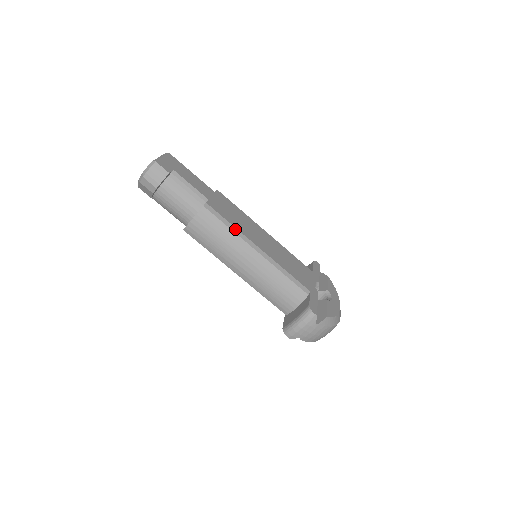
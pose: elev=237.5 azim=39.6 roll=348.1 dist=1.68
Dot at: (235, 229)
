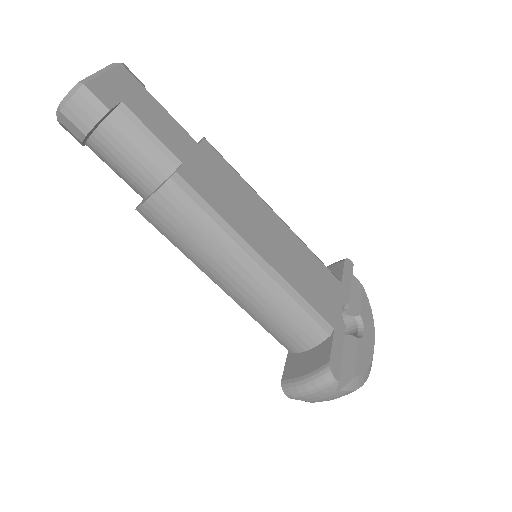
Dot at: (223, 222)
